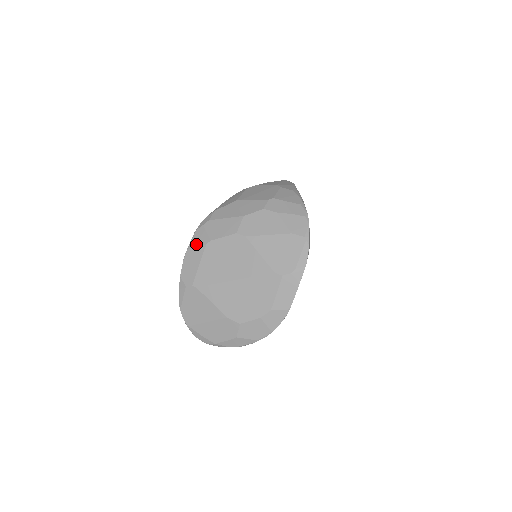
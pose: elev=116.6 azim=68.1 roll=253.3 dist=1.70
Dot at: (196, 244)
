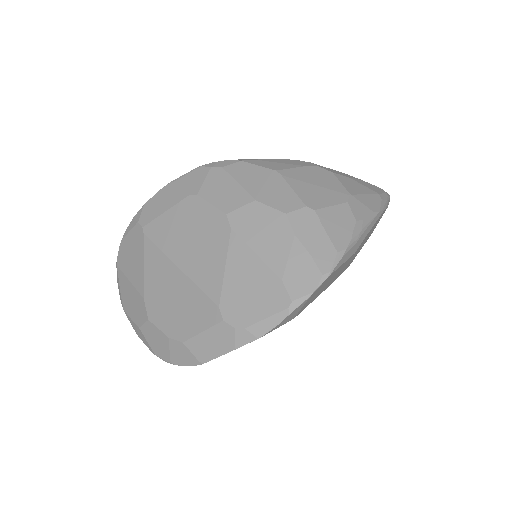
Dot at: (184, 183)
